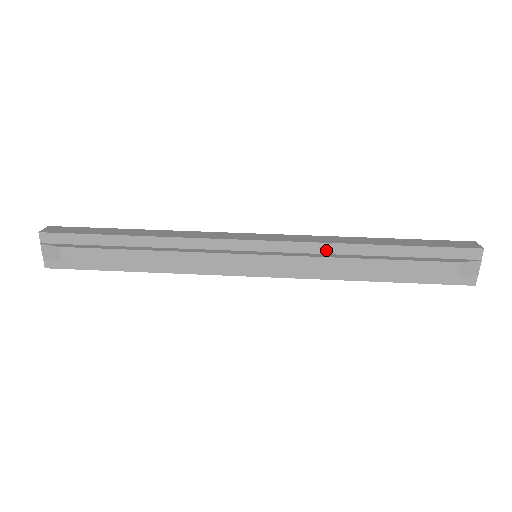
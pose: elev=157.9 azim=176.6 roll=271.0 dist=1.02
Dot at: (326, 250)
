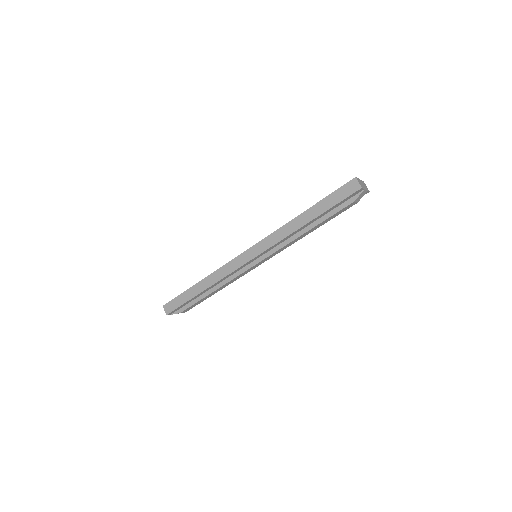
Dot at: (286, 239)
